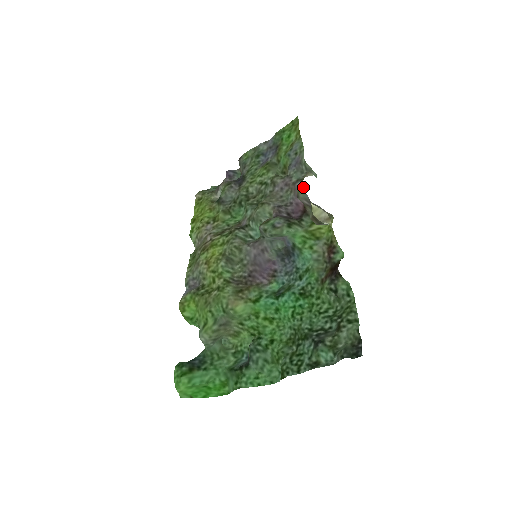
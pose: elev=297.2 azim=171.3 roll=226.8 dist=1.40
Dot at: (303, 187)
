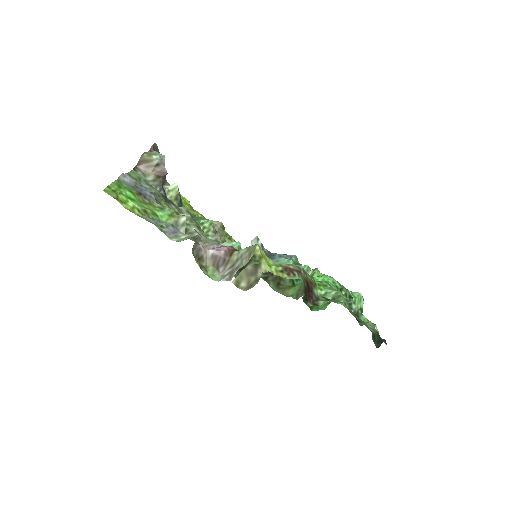
Dot at: occluded
